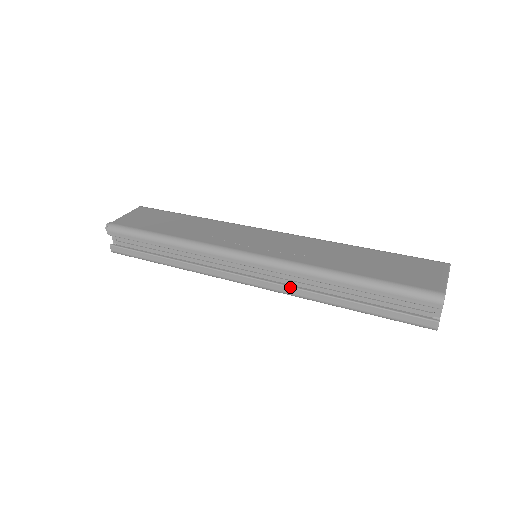
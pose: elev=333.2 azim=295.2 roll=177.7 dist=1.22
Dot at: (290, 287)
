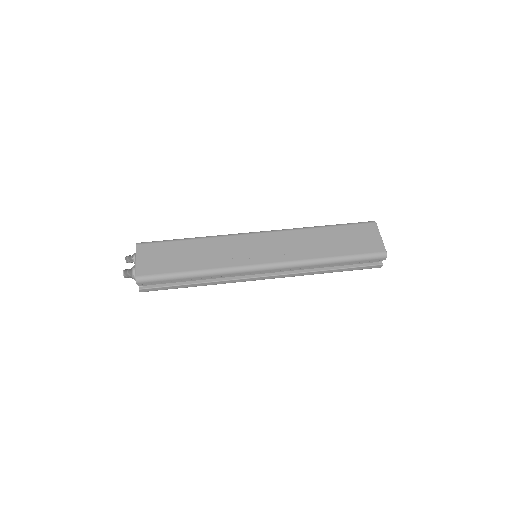
Dot at: (294, 274)
